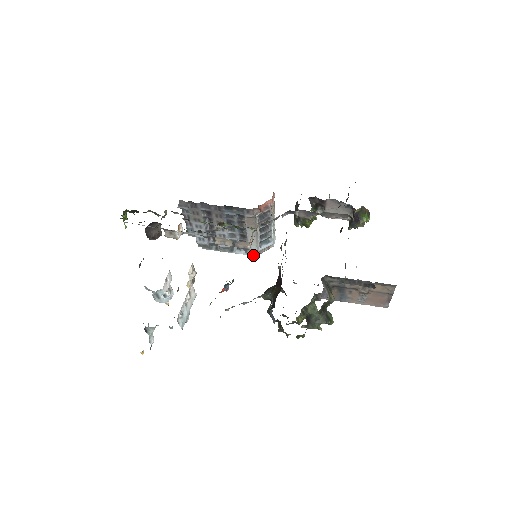
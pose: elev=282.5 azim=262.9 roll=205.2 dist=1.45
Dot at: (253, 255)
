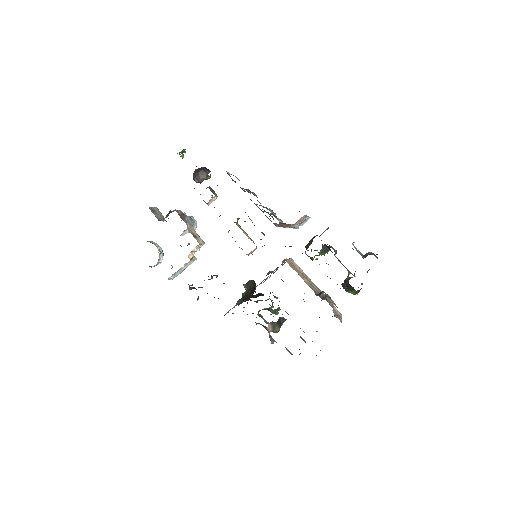
Dot at: occluded
